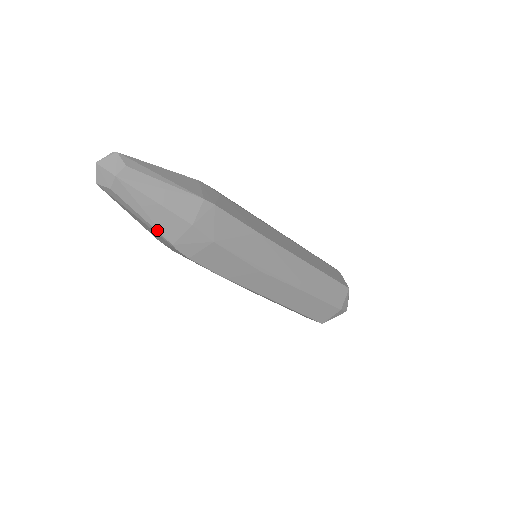
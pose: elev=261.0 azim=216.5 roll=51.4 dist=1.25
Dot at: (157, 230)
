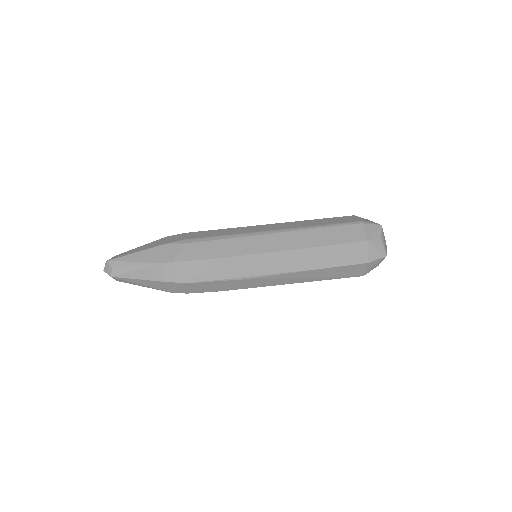
Dot at: occluded
